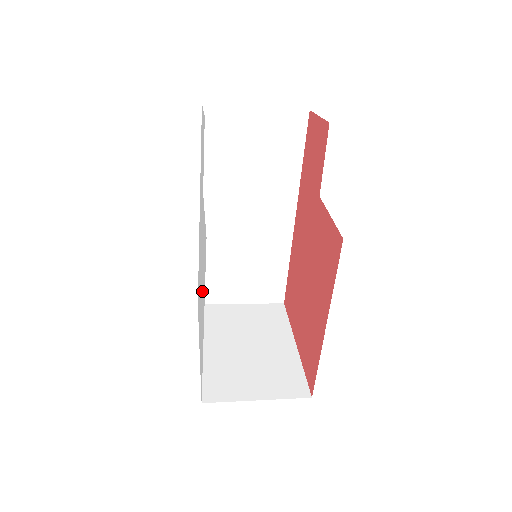
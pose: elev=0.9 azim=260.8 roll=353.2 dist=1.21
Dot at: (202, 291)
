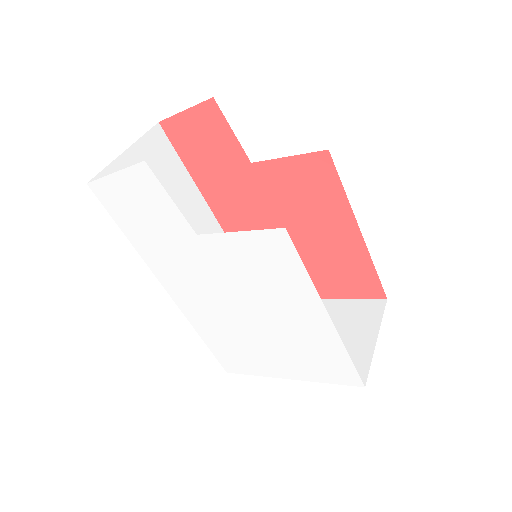
Dot at: (279, 308)
